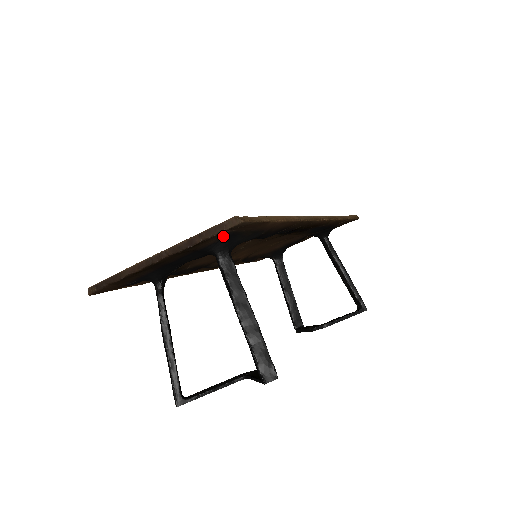
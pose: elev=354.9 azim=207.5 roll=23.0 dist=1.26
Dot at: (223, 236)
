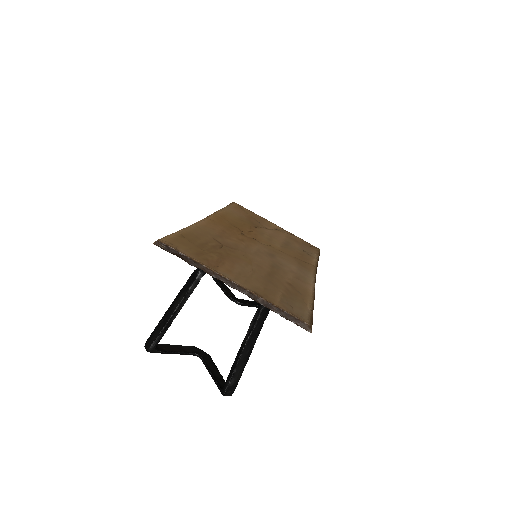
Dot at: occluded
